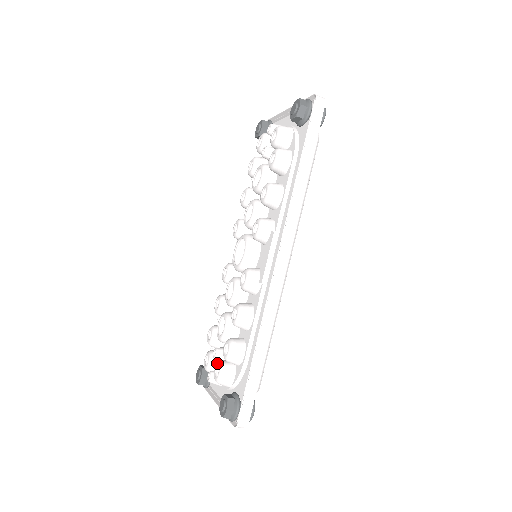
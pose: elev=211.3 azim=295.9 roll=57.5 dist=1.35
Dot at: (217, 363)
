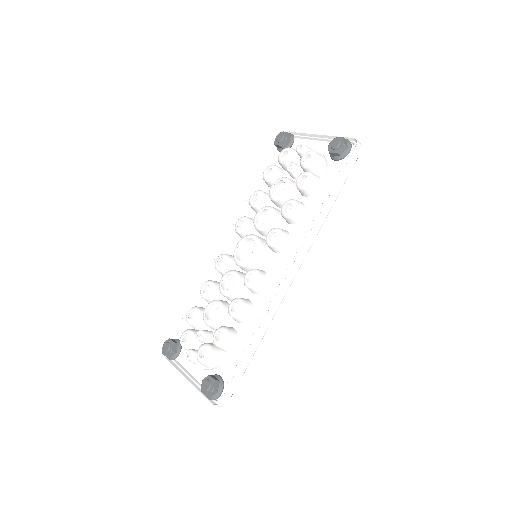
Dot at: (203, 345)
